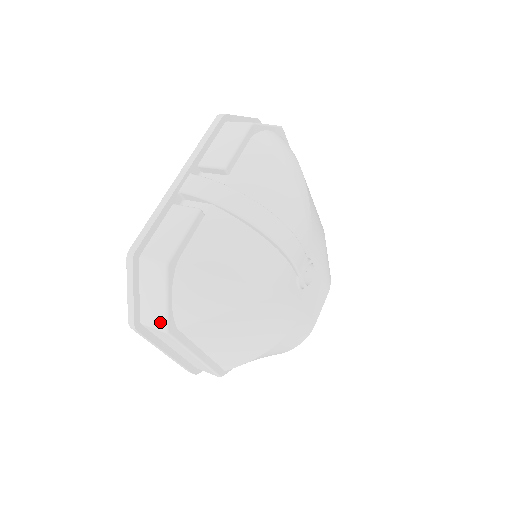
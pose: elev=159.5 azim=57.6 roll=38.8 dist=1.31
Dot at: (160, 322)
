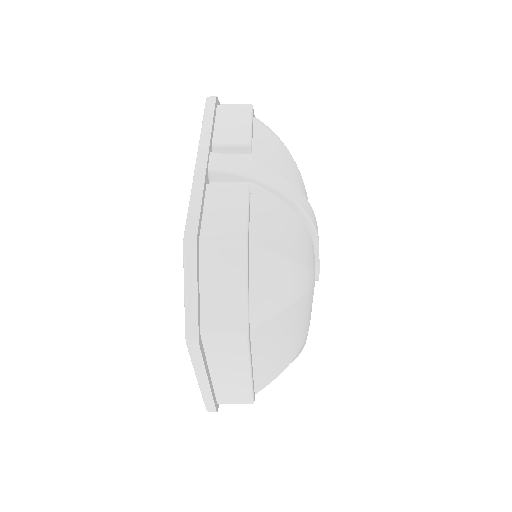
Dot at: (237, 324)
